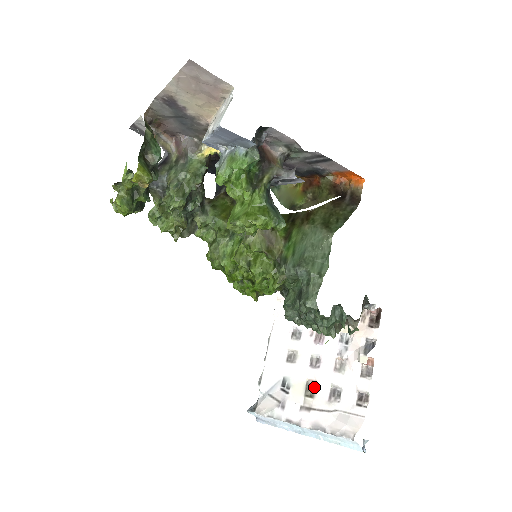
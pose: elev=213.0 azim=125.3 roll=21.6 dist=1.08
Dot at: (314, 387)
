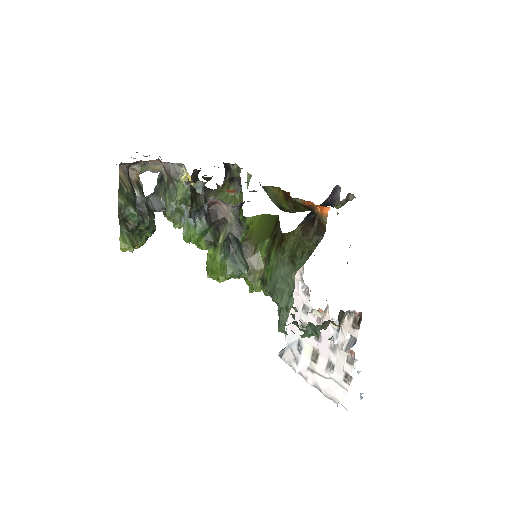
Dot at: (317, 355)
